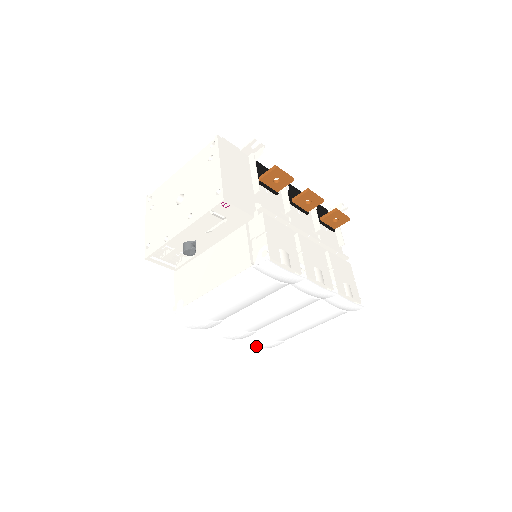
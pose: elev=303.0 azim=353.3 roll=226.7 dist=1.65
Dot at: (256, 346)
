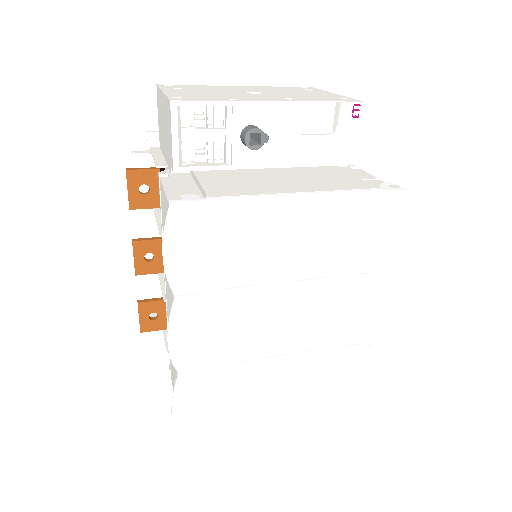
Dot at: (175, 408)
